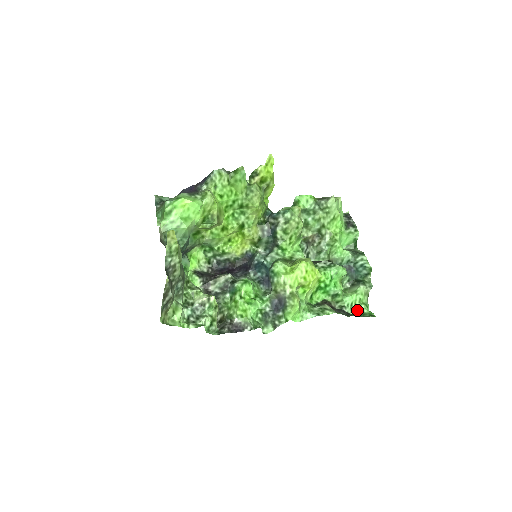
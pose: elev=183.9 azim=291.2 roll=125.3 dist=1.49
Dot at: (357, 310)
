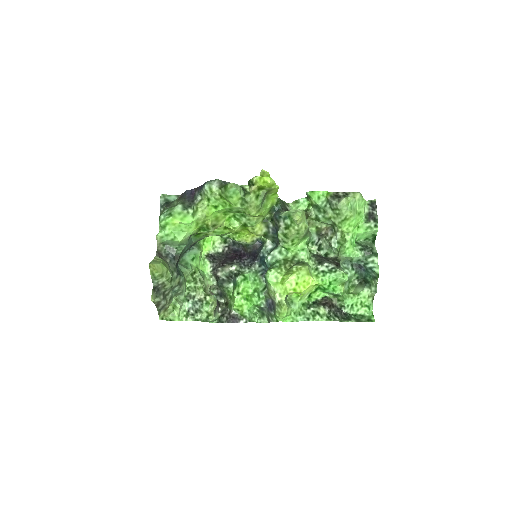
Dot at: (357, 311)
